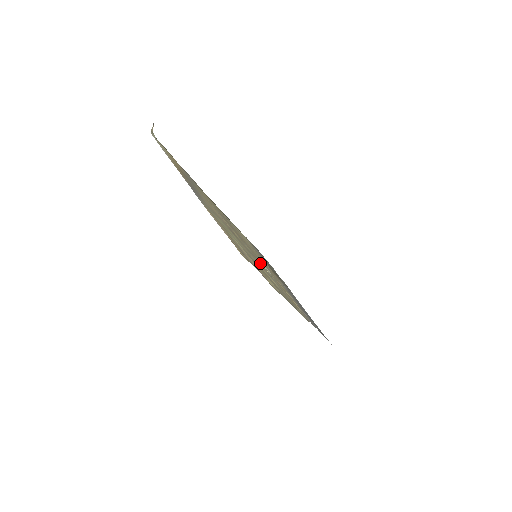
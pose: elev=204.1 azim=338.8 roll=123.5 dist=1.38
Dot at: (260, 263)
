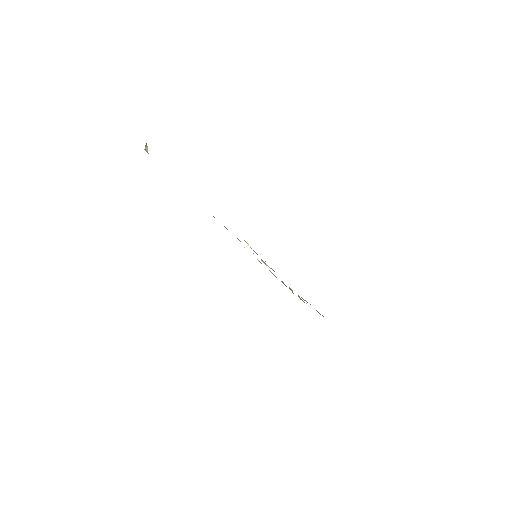
Dot at: occluded
